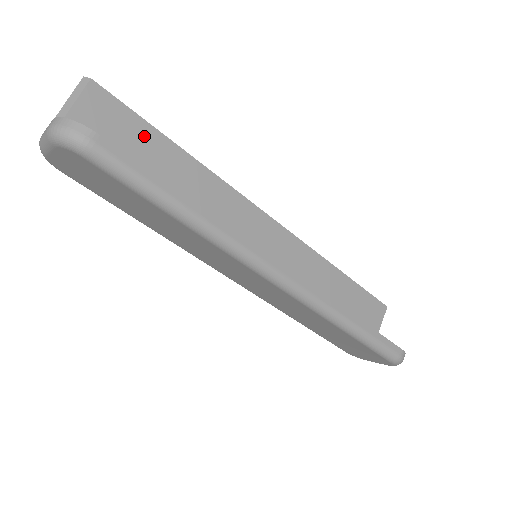
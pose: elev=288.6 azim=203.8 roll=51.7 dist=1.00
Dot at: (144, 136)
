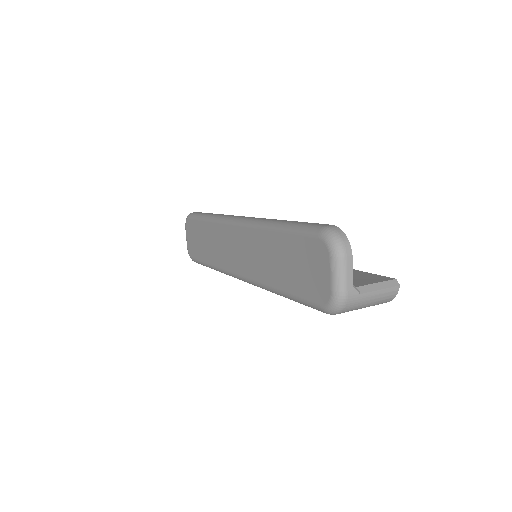
Dot at: occluded
